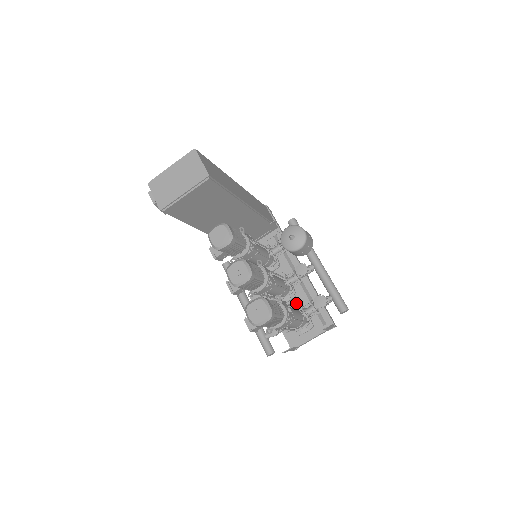
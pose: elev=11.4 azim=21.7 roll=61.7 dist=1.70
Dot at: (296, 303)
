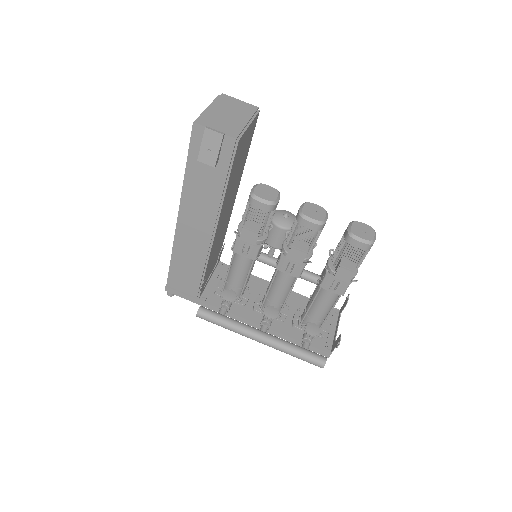
Dot at: (296, 310)
